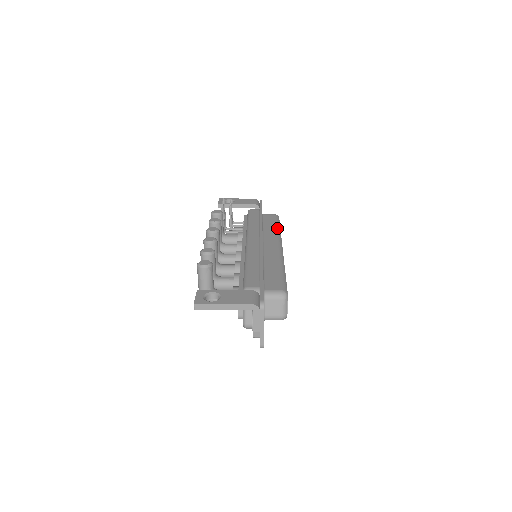
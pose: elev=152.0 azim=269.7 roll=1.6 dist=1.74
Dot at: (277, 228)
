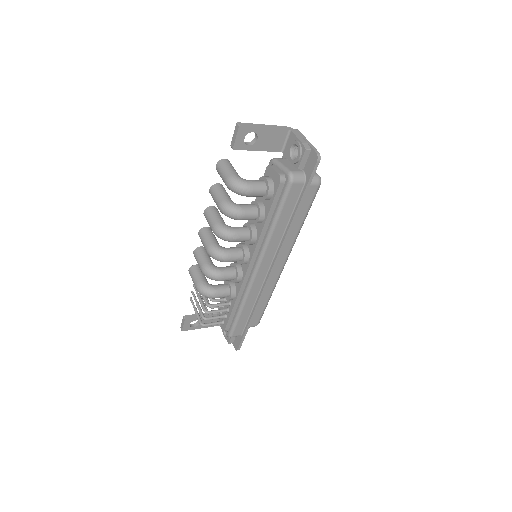
Dot at: occluded
